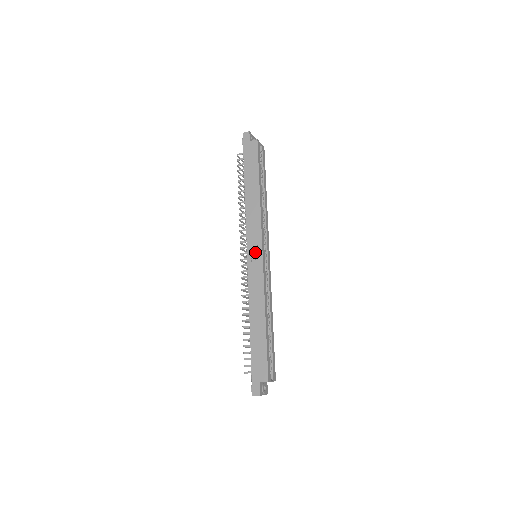
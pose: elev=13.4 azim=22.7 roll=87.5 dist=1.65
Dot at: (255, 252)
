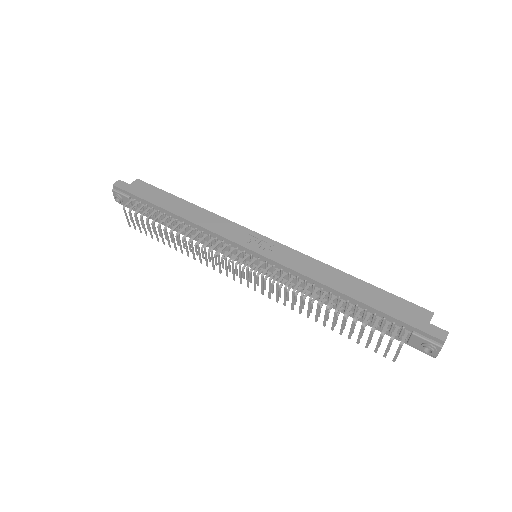
Dot at: (257, 242)
